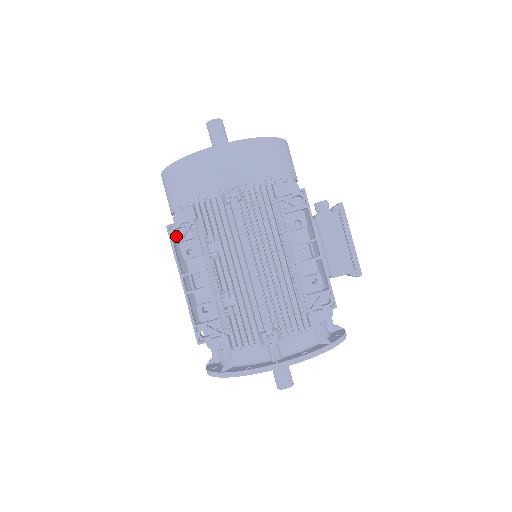
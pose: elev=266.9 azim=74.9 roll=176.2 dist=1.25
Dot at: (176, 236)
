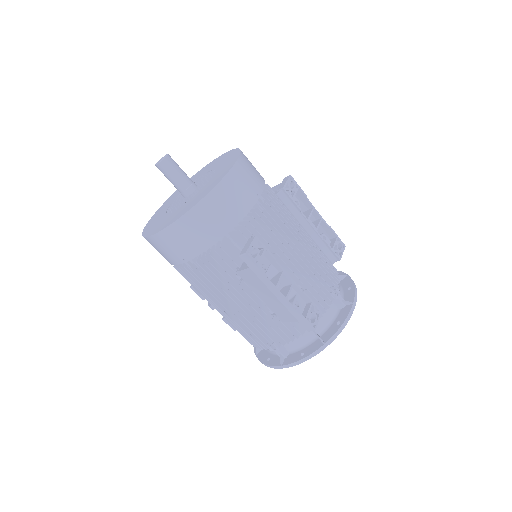
Dot at: (256, 258)
